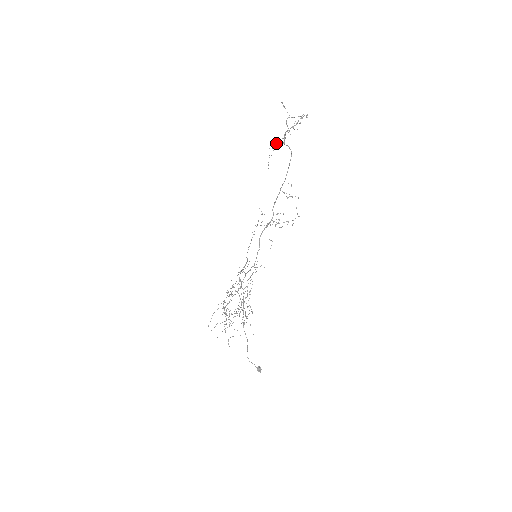
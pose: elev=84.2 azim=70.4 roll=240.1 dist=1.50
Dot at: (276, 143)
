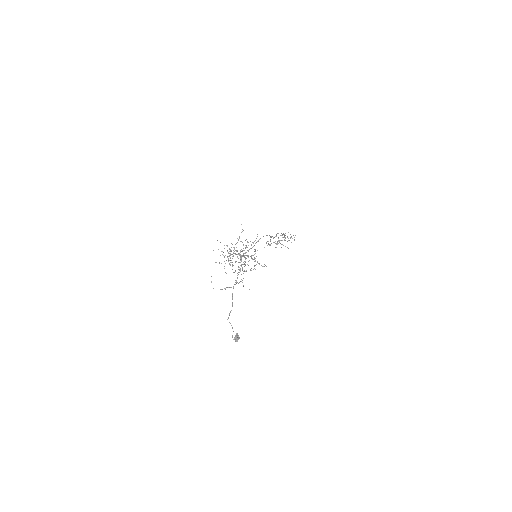
Dot at: (270, 245)
